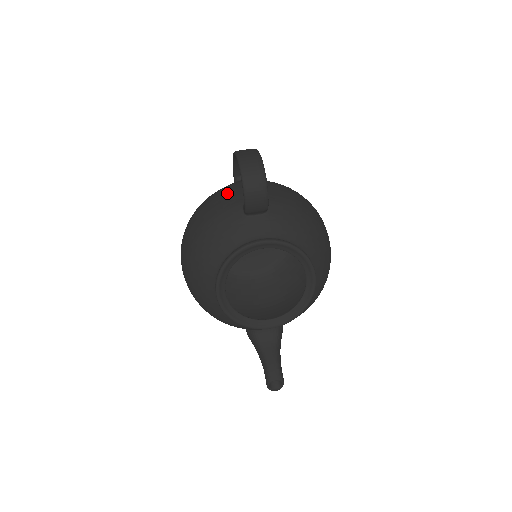
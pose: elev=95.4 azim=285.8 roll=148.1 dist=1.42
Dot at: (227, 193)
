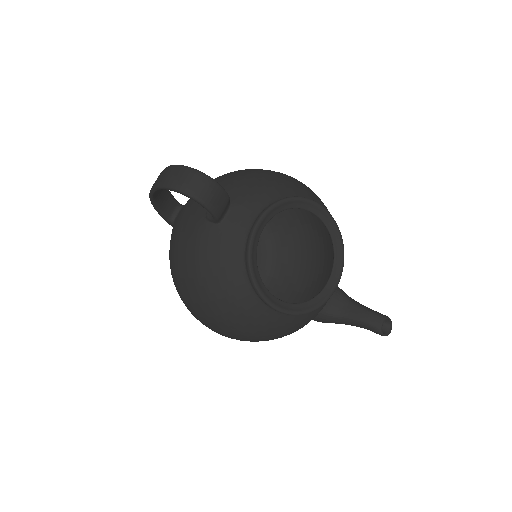
Dot at: (182, 231)
